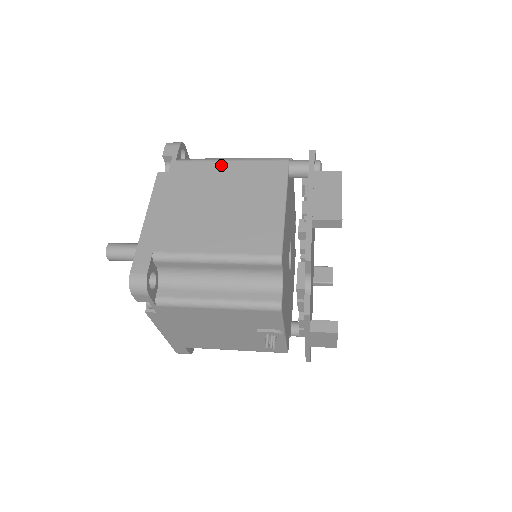
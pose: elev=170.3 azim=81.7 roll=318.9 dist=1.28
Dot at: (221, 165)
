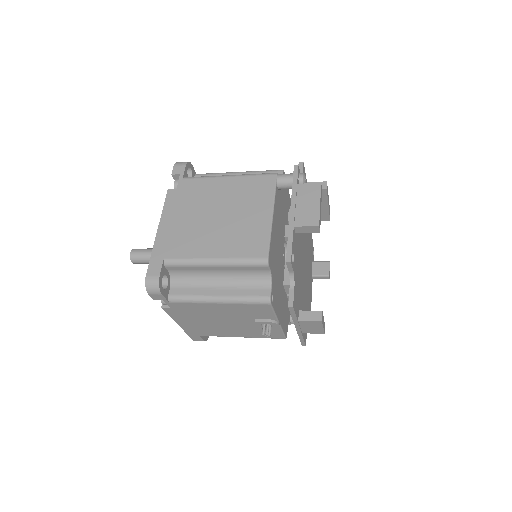
Dot at: (220, 181)
